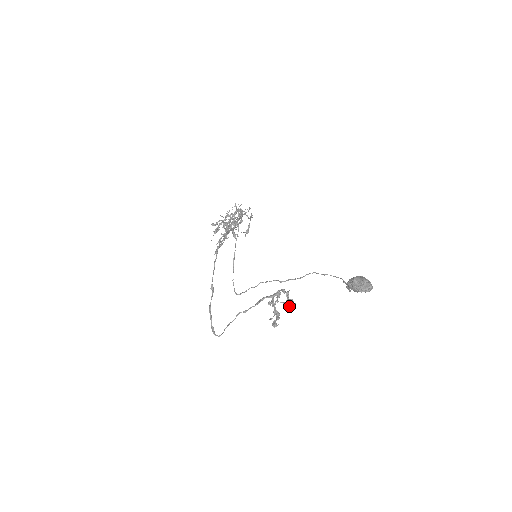
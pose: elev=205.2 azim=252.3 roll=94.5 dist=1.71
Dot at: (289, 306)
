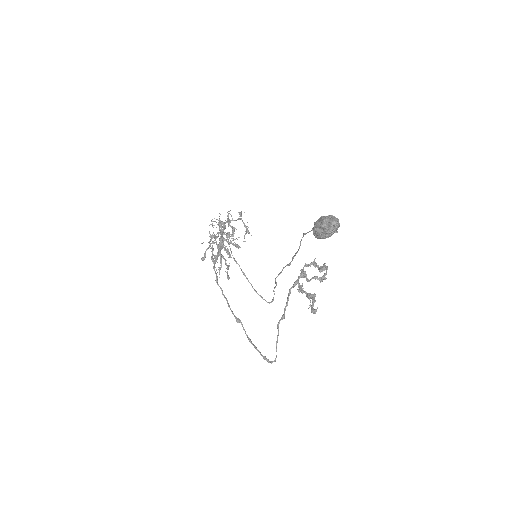
Dot at: occluded
